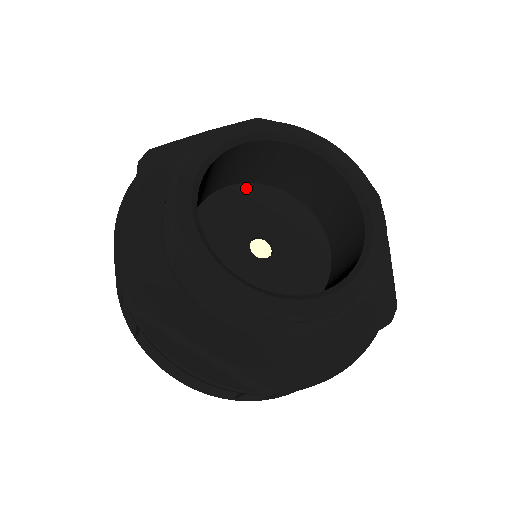
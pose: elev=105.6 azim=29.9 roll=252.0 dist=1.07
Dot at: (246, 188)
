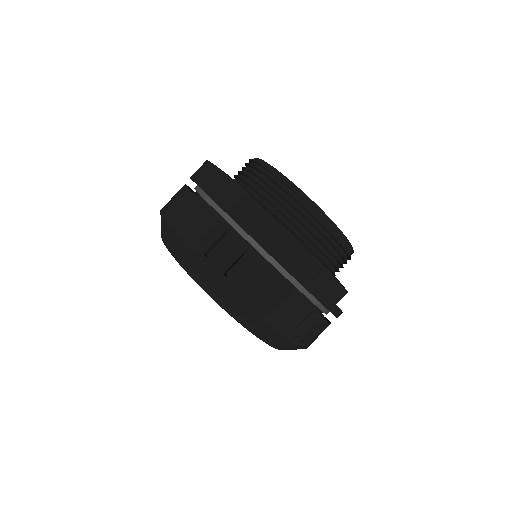
Dot at: occluded
